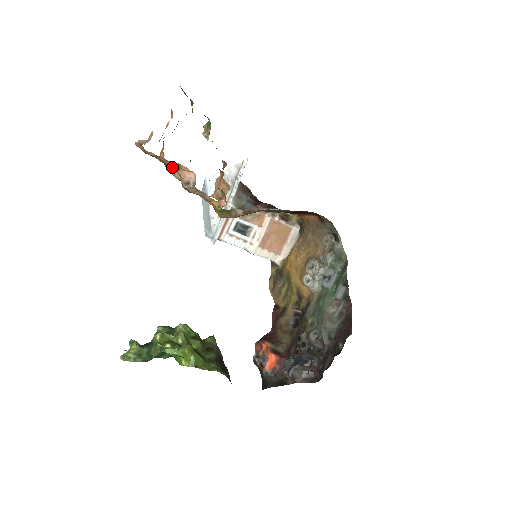
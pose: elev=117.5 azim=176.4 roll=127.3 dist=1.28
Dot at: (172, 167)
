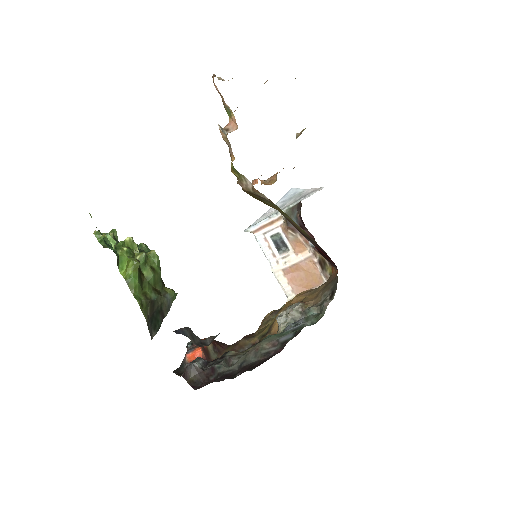
Dot at: (227, 112)
